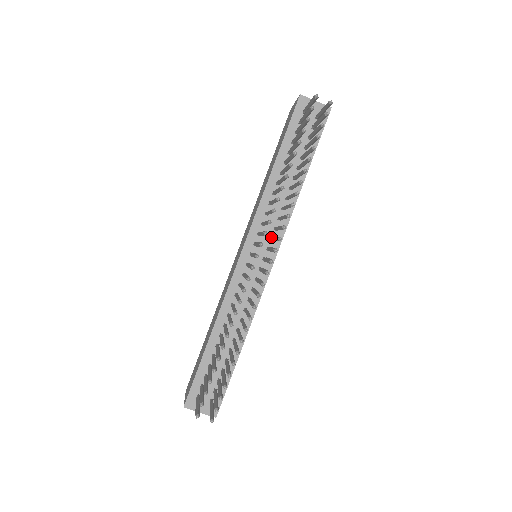
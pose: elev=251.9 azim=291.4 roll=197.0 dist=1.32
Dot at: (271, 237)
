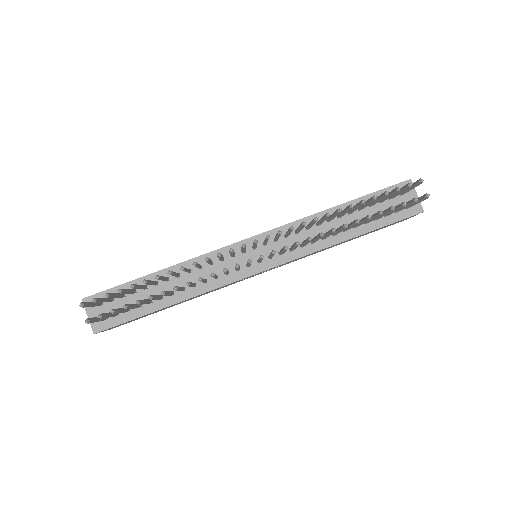
Dot at: occluded
